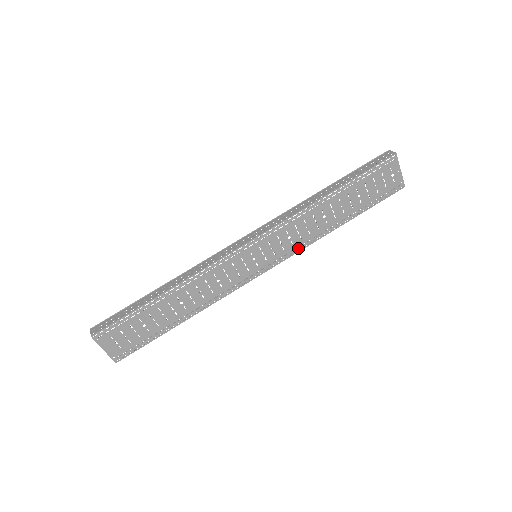
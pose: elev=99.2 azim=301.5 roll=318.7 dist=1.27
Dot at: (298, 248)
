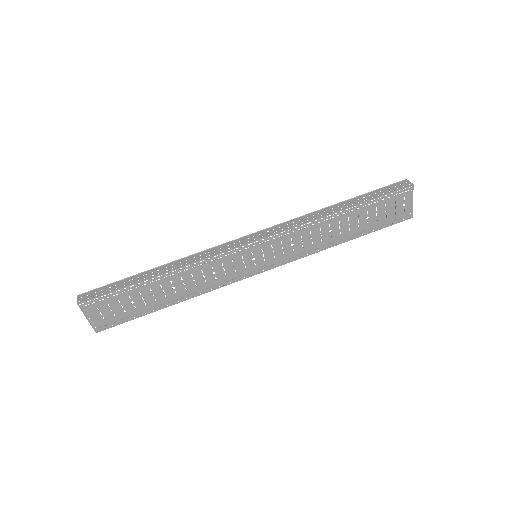
Dot at: (298, 256)
